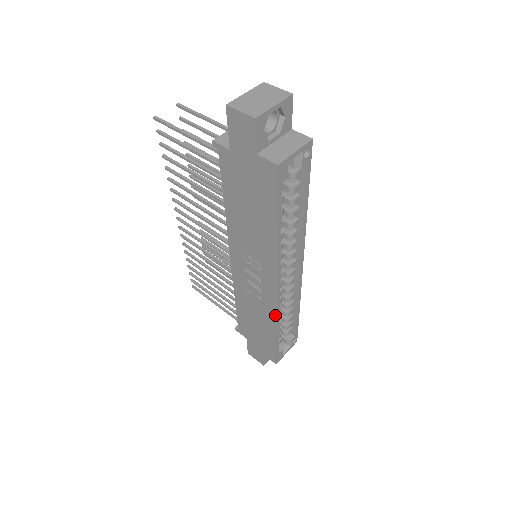
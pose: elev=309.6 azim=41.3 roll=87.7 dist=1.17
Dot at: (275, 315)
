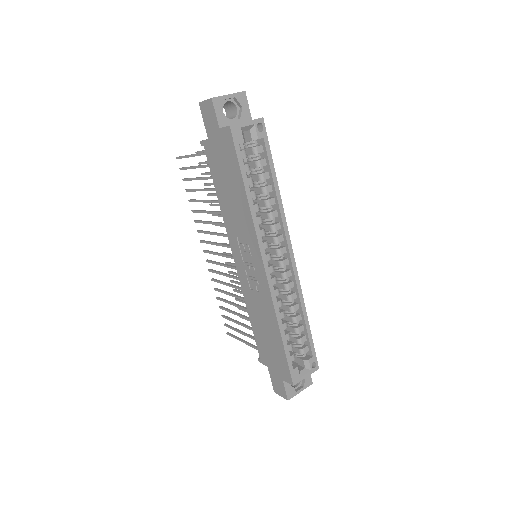
Dot at: (272, 304)
